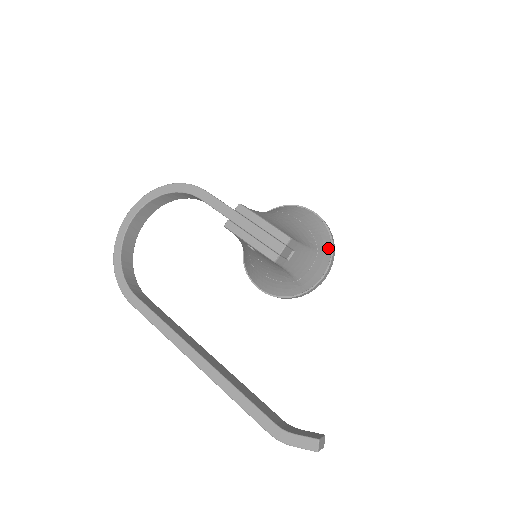
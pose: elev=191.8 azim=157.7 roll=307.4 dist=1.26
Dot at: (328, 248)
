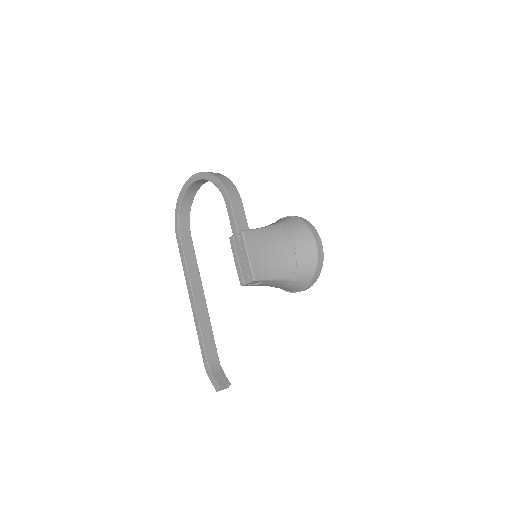
Dot at: (309, 278)
